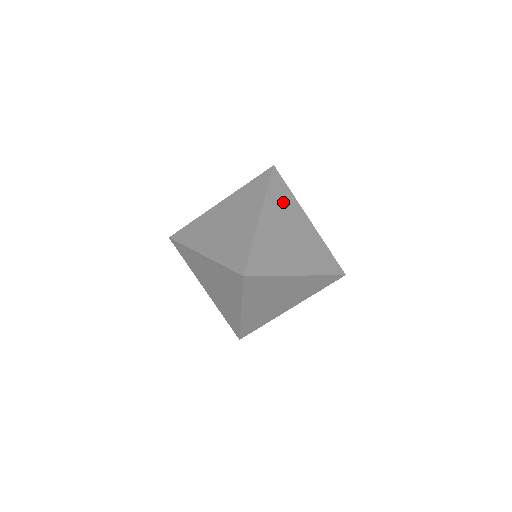
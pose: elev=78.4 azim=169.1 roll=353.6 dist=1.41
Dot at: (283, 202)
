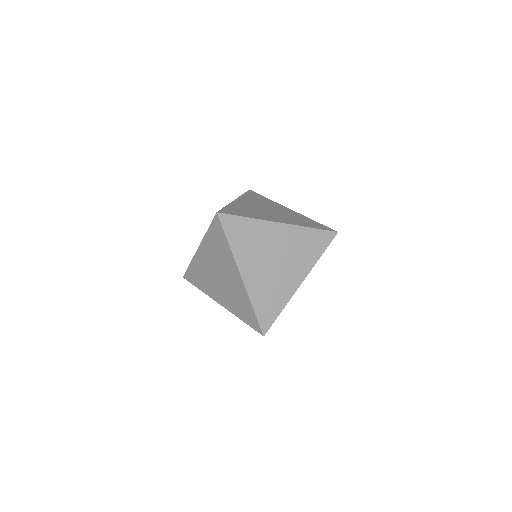
Dot at: (260, 200)
